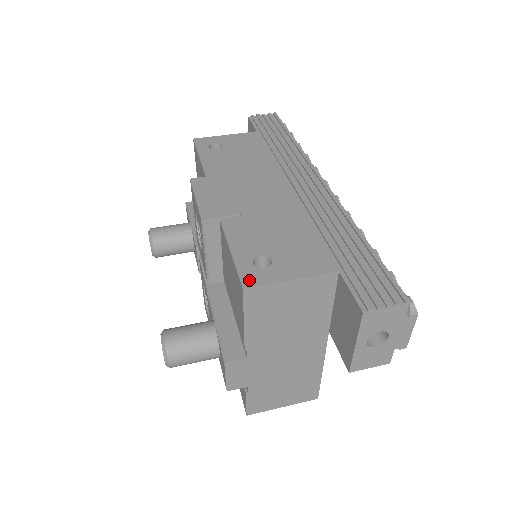
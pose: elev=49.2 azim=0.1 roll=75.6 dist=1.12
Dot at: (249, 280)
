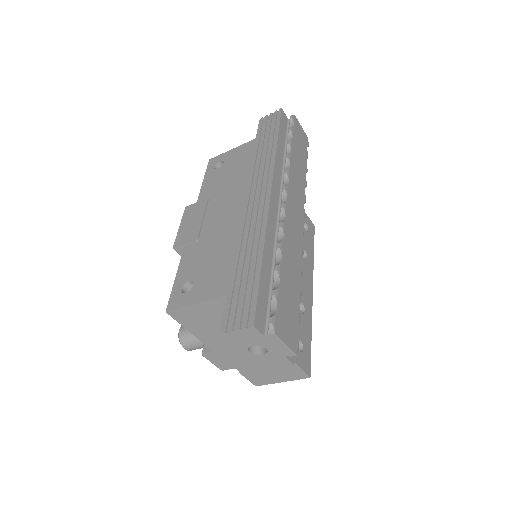
Dot at: (172, 304)
